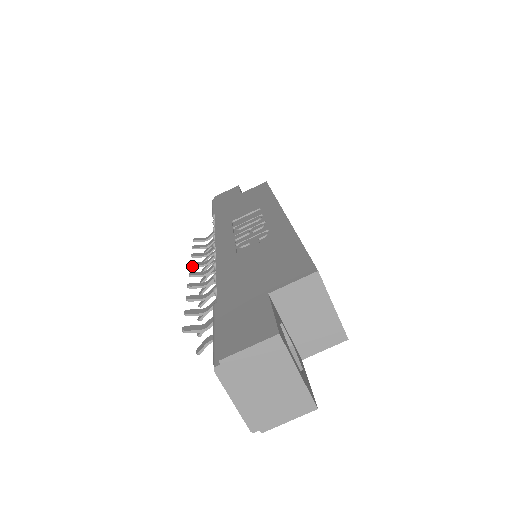
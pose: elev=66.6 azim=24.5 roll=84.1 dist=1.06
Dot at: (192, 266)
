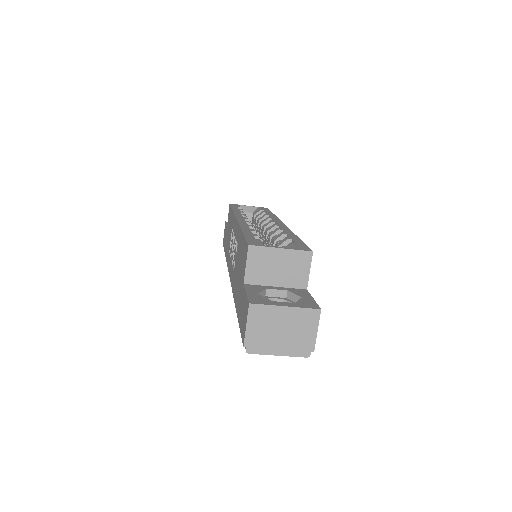
Dot at: occluded
